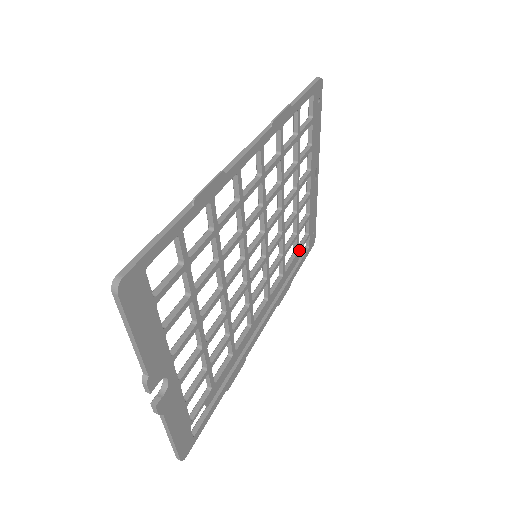
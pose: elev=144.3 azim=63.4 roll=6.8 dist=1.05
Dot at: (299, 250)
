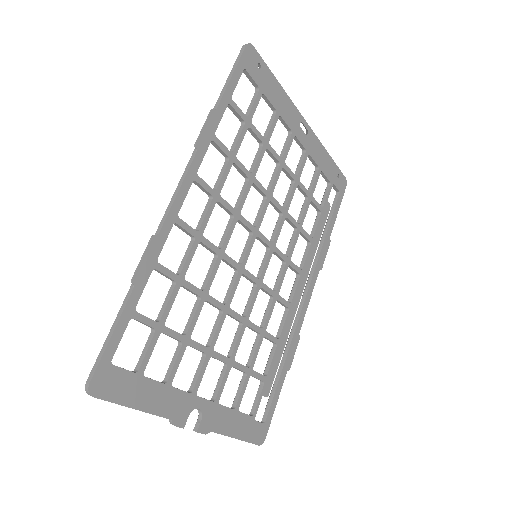
Dot at: (323, 206)
